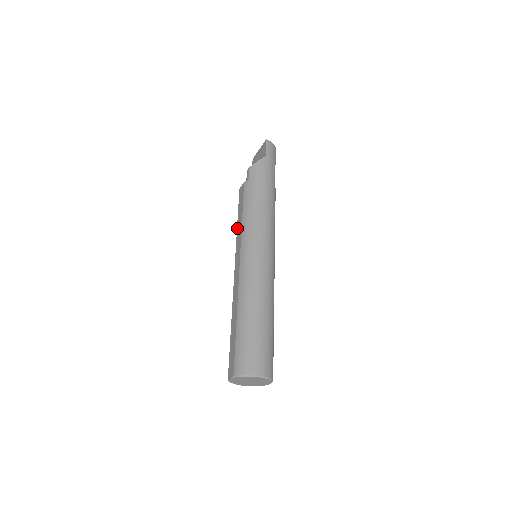
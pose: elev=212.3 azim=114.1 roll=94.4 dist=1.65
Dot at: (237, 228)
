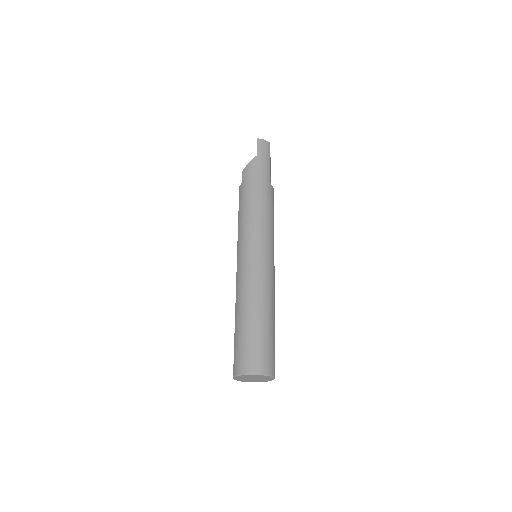
Dot at: occluded
